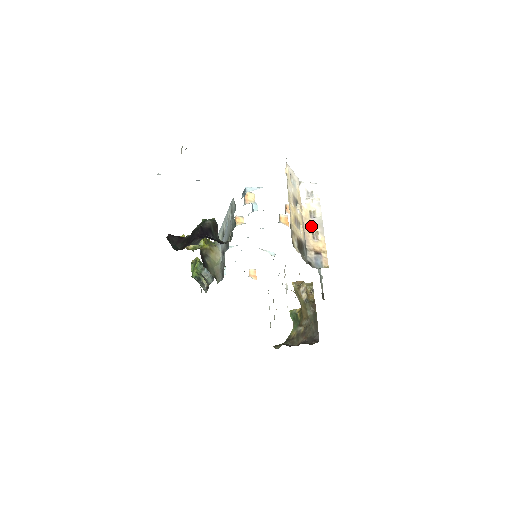
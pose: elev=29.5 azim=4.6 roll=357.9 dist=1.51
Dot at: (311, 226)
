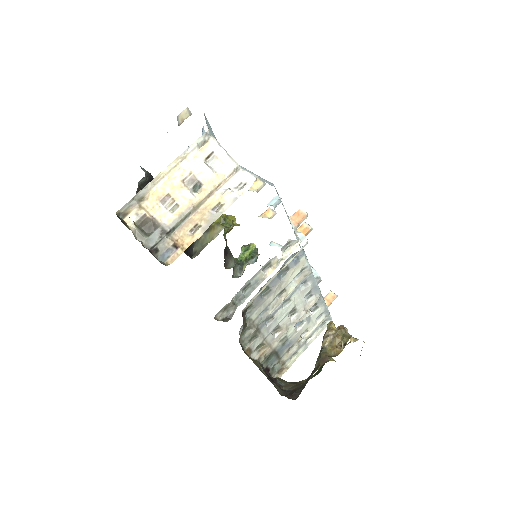
Dot at: (201, 218)
